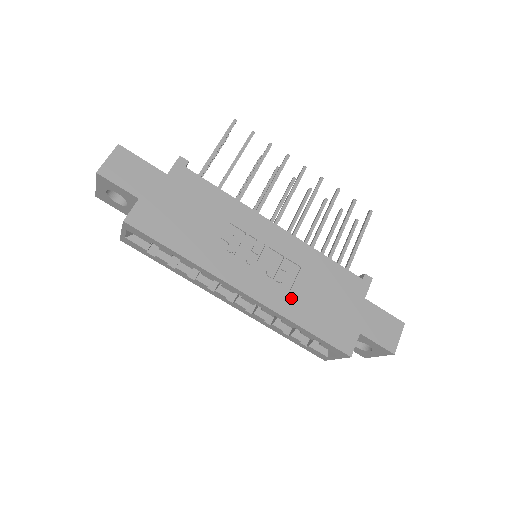
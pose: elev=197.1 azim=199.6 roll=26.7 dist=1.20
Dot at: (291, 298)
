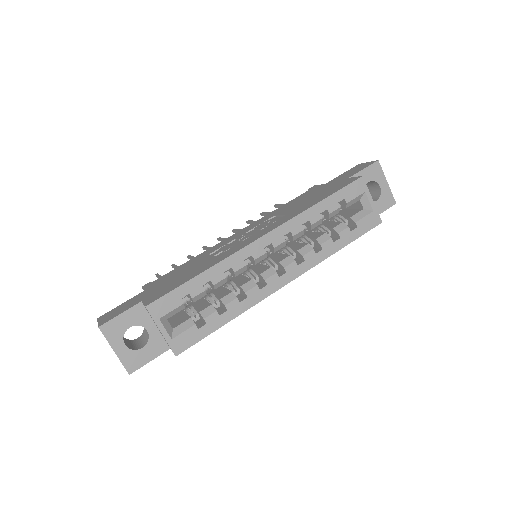
Dot at: (291, 213)
